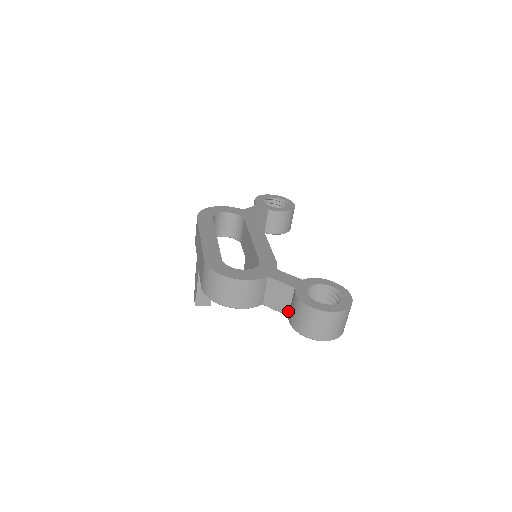
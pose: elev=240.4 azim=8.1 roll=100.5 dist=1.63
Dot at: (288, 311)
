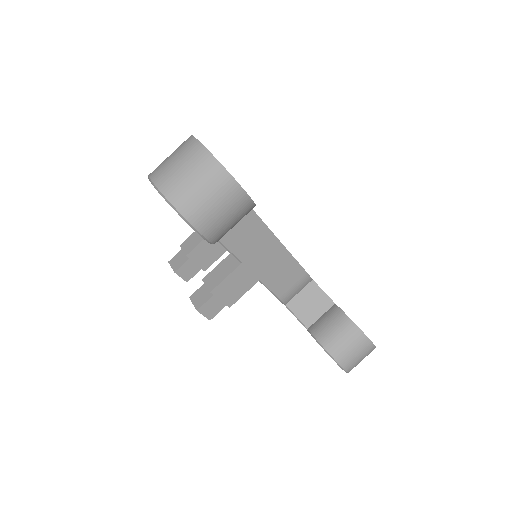
Dot at: occluded
